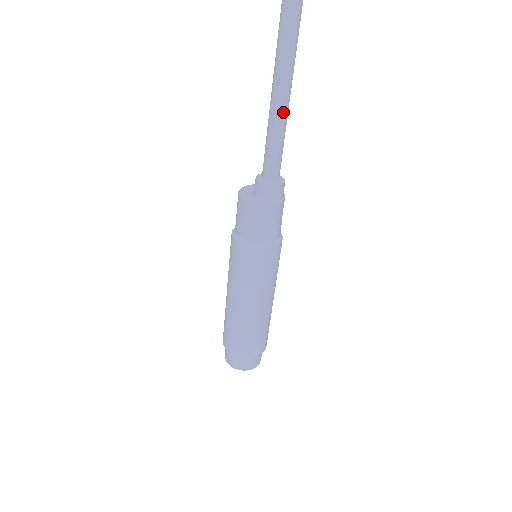
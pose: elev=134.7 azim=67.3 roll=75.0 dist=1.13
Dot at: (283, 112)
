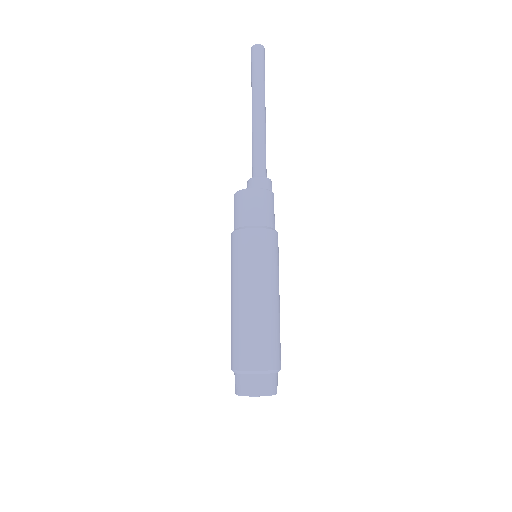
Dot at: (265, 128)
